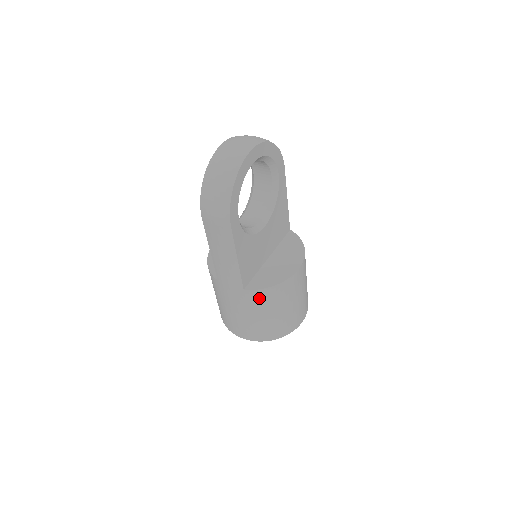
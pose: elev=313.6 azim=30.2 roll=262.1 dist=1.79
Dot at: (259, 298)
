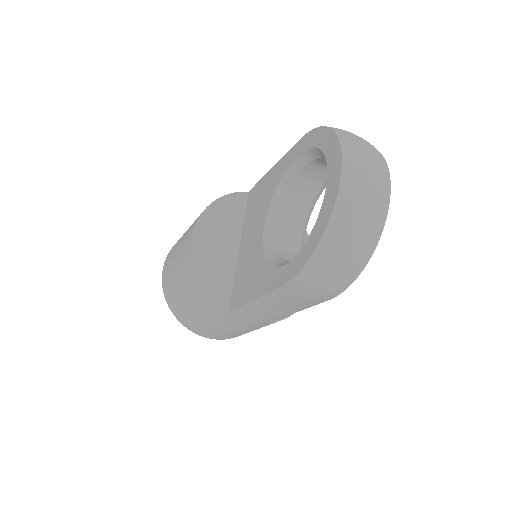
Dot at: occluded
